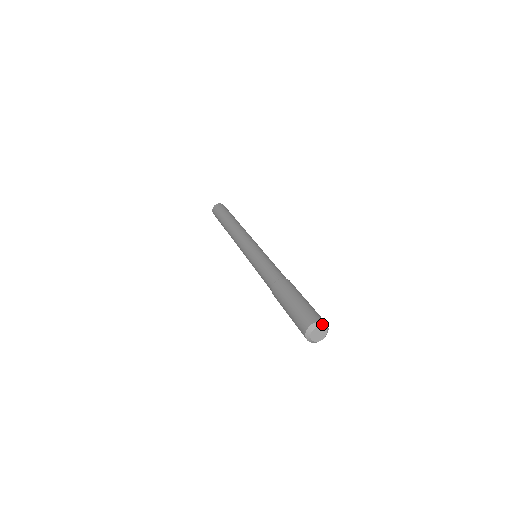
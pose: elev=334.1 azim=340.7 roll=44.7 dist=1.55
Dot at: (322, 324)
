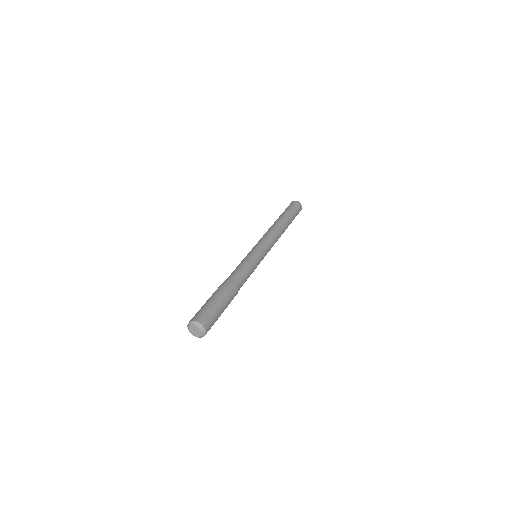
Dot at: (203, 330)
